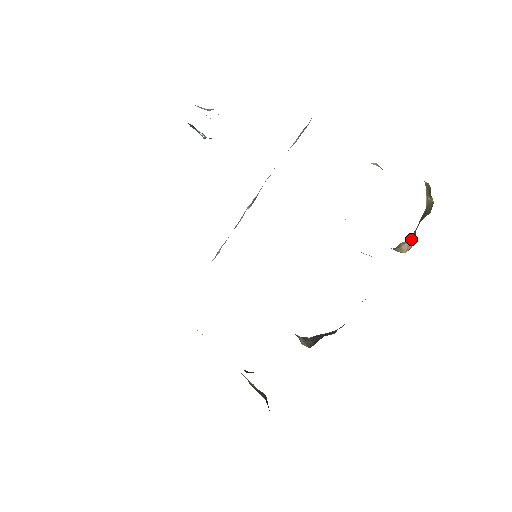
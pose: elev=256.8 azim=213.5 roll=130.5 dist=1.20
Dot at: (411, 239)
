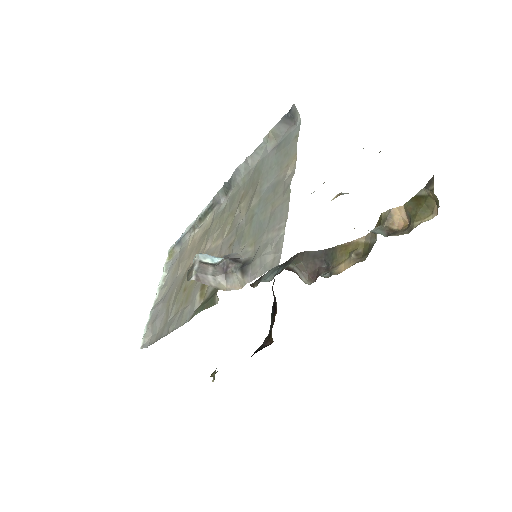
Dot at: (404, 214)
